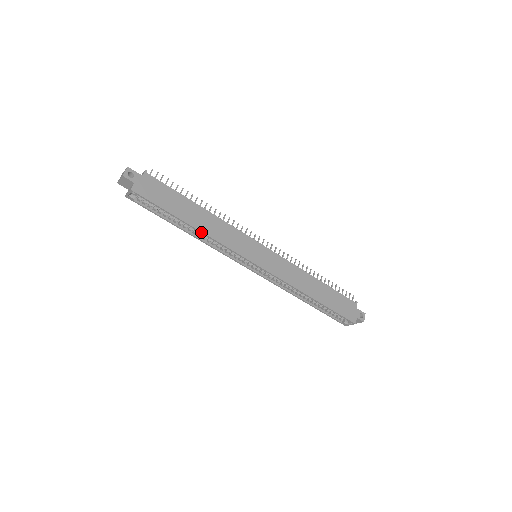
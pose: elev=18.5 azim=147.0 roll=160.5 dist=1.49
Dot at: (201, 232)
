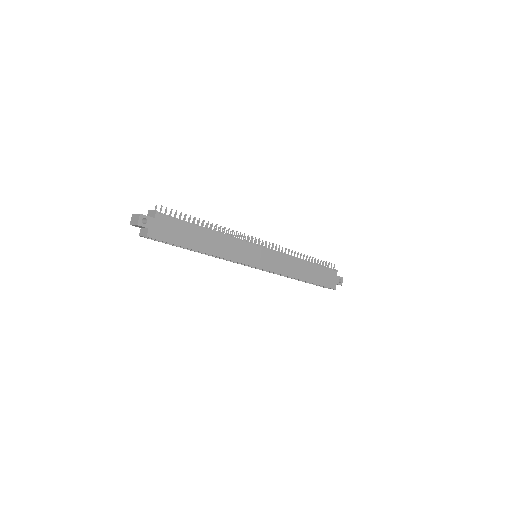
Dot at: occluded
